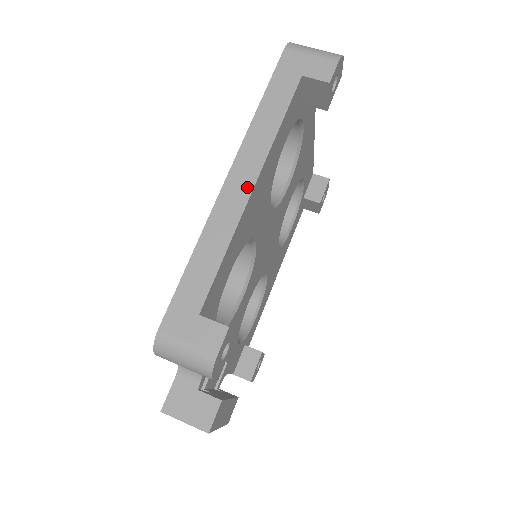
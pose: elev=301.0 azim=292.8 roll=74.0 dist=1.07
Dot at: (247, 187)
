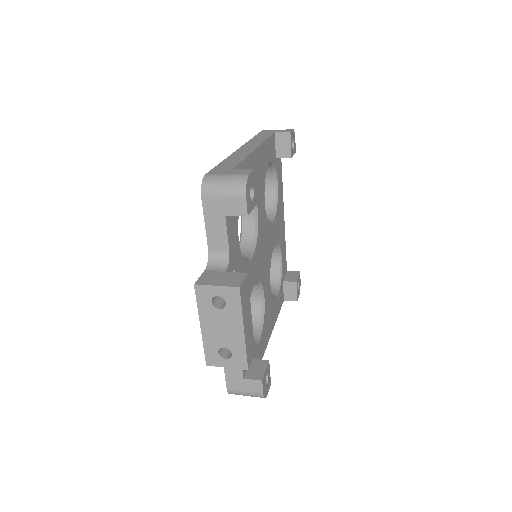
Dot at: (253, 148)
